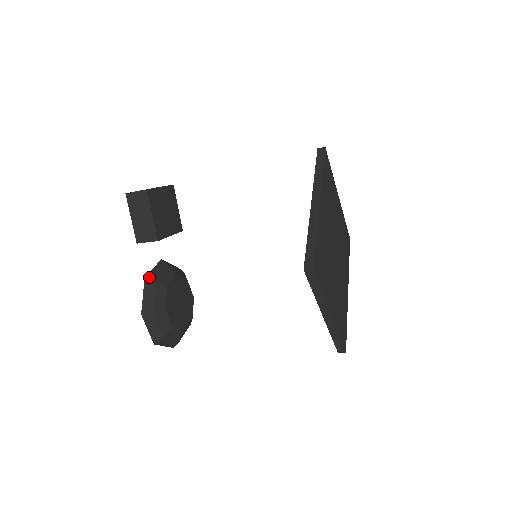
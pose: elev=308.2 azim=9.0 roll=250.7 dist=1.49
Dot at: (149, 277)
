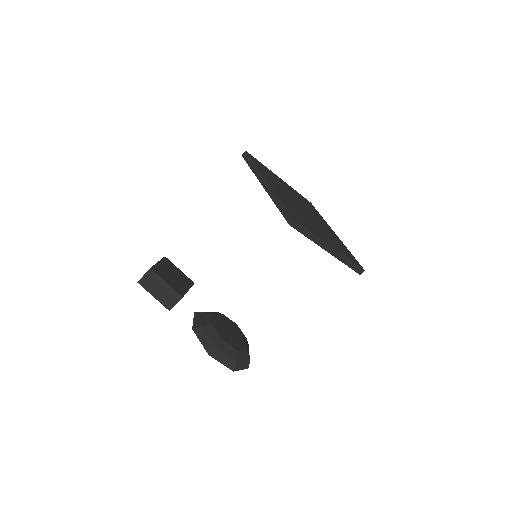
Dot at: (195, 327)
